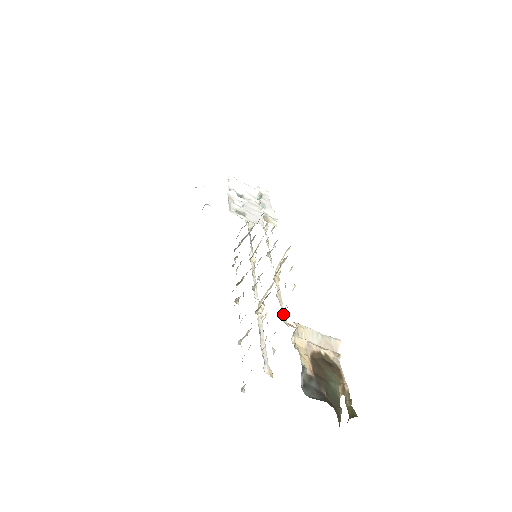
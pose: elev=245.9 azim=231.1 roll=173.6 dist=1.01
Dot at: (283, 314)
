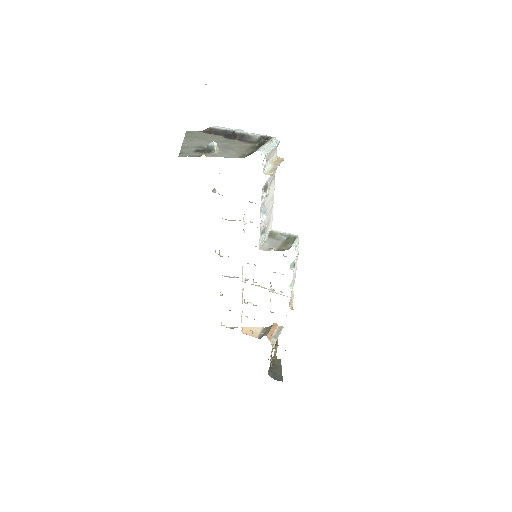
Dot at: occluded
